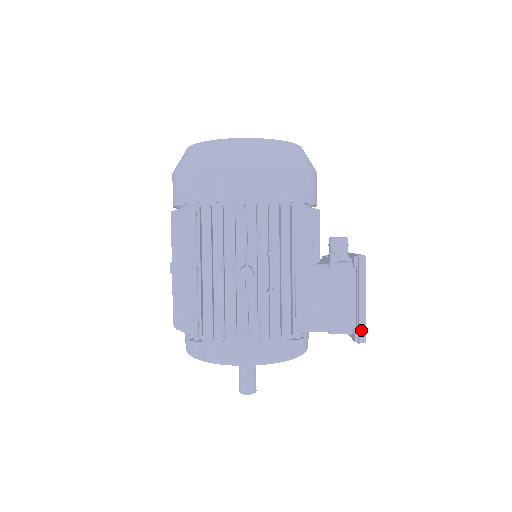
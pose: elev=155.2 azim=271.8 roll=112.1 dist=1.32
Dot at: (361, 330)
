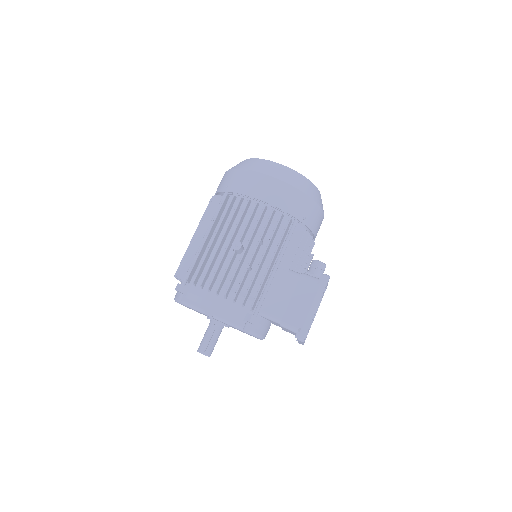
Dot at: (304, 330)
